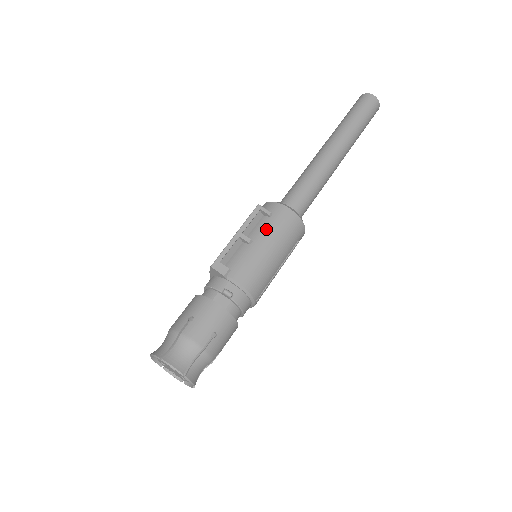
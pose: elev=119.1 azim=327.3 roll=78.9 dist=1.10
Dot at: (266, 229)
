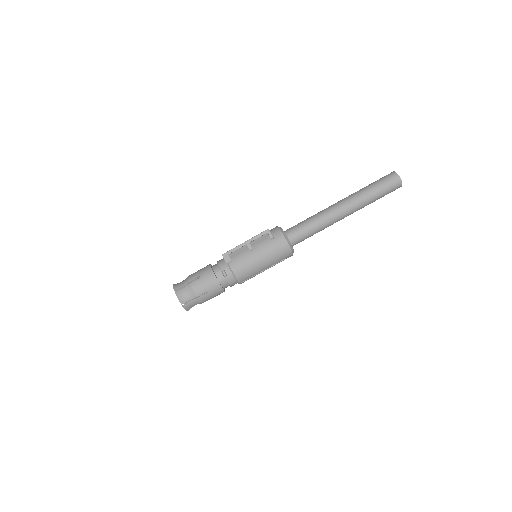
Dot at: (265, 246)
